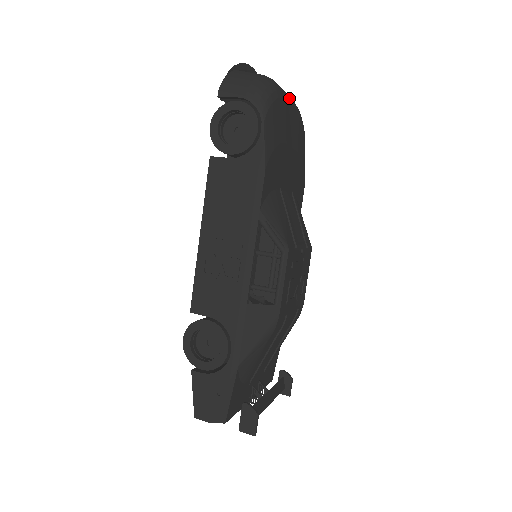
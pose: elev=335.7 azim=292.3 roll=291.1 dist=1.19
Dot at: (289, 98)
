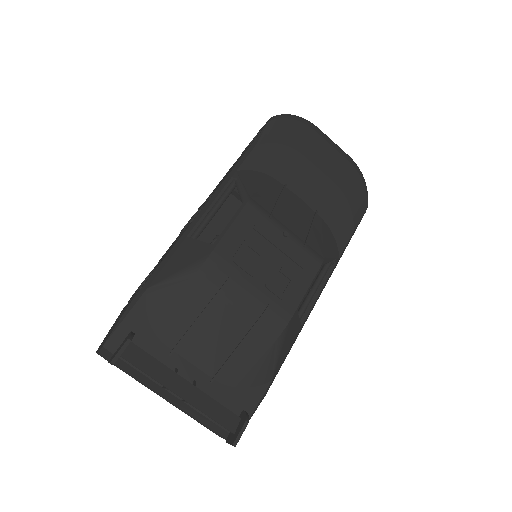
Dot at: (332, 142)
